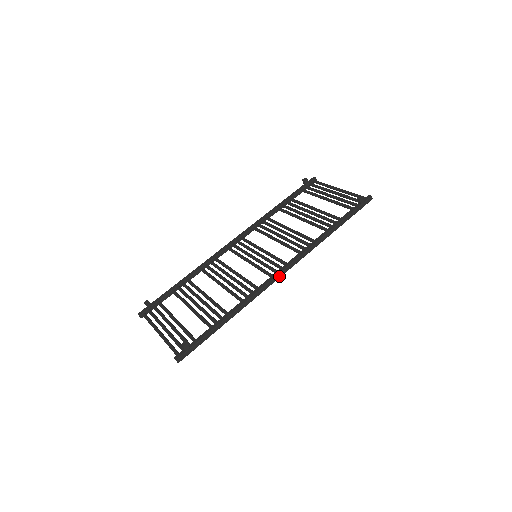
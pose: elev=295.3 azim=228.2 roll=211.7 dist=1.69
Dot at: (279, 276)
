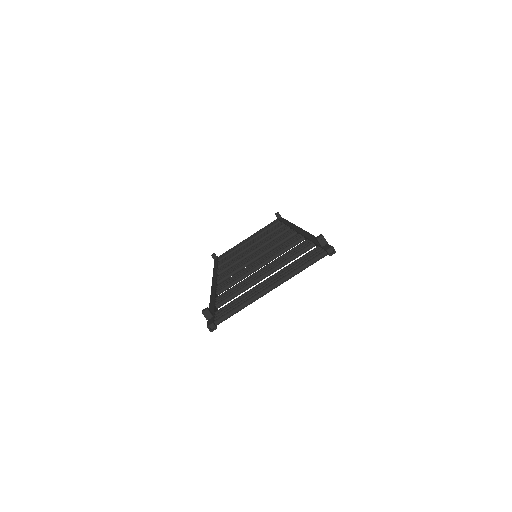
Dot at: occluded
